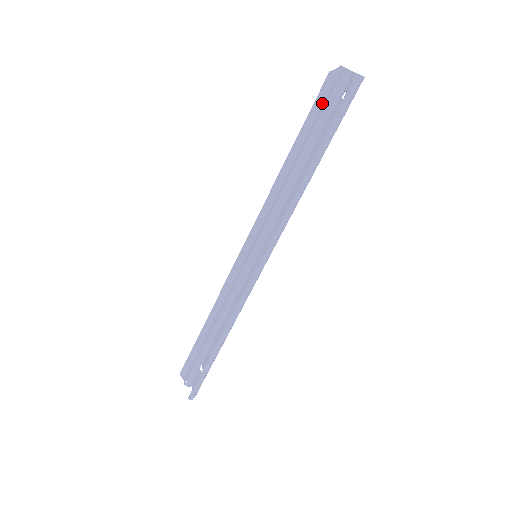
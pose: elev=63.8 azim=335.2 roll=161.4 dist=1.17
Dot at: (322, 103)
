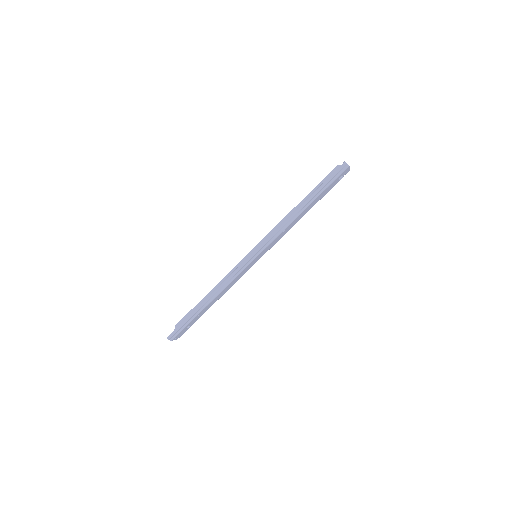
Dot at: occluded
